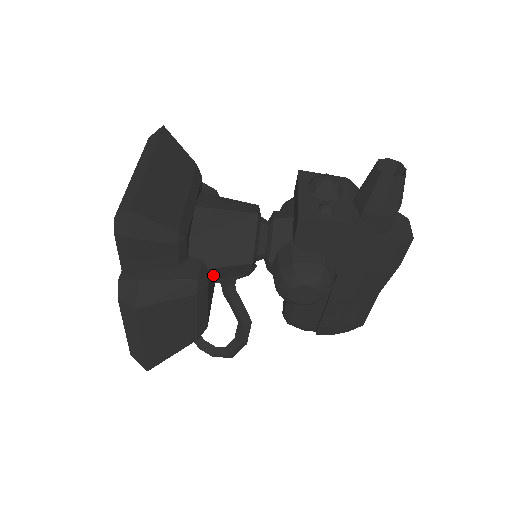
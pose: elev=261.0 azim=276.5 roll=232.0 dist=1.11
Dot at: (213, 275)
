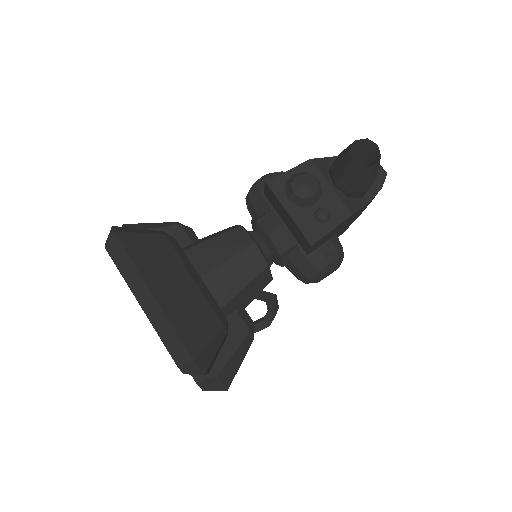
Dot at: occluded
